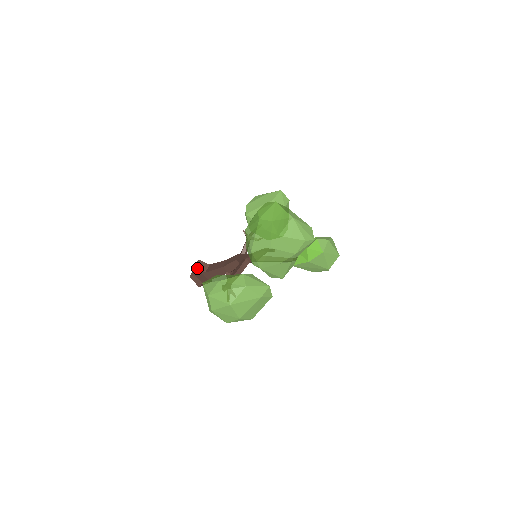
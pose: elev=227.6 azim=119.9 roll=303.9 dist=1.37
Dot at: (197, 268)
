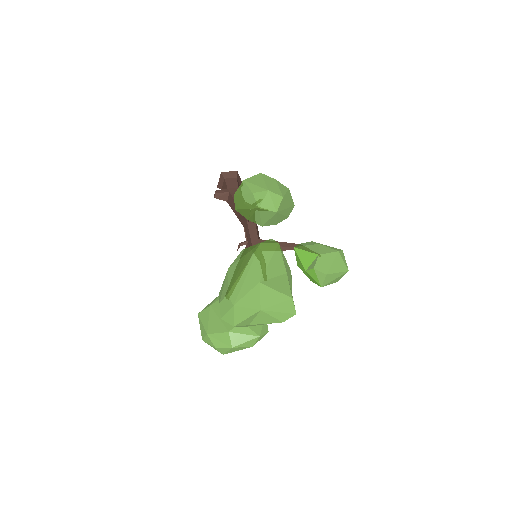
Dot at: (222, 180)
